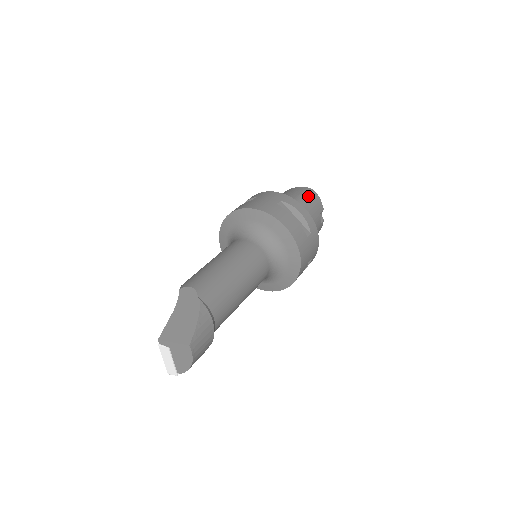
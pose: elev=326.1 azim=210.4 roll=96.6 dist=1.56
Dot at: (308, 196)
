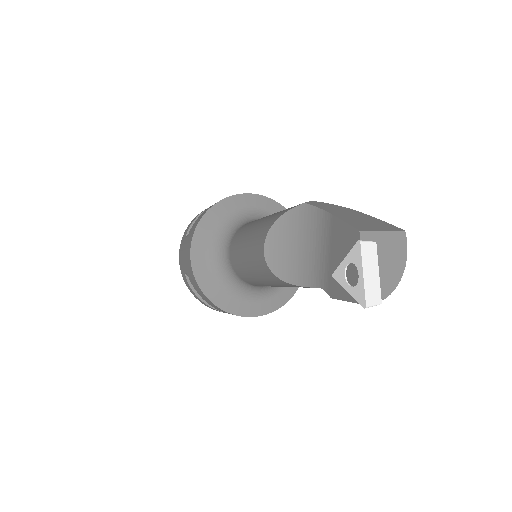
Dot at: occluded
